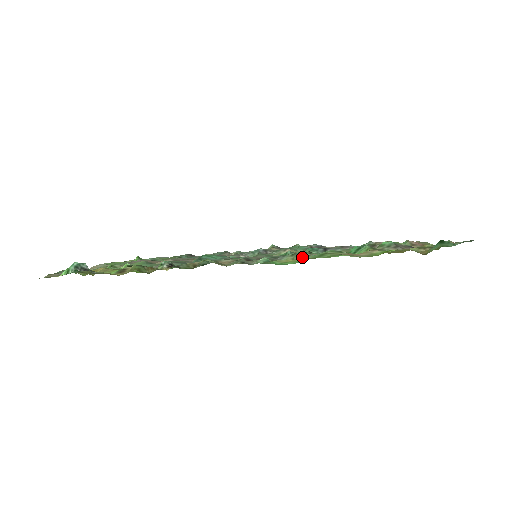
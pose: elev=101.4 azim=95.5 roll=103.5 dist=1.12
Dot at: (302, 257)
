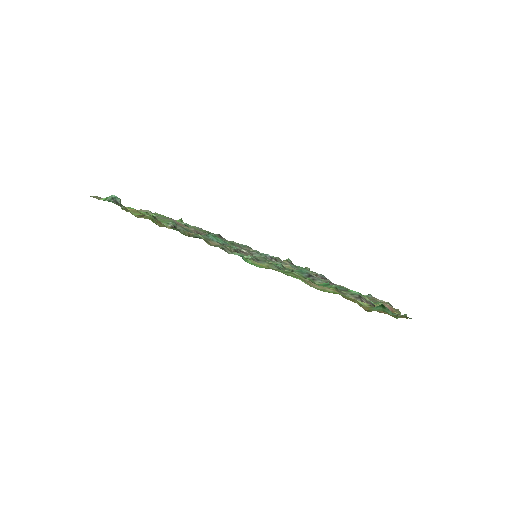
Dot at: (275, 268)
